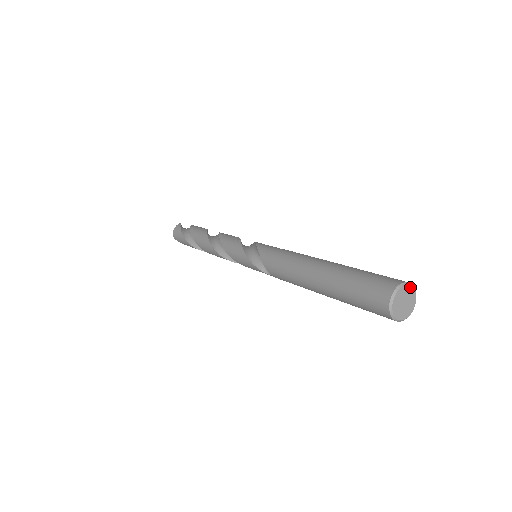
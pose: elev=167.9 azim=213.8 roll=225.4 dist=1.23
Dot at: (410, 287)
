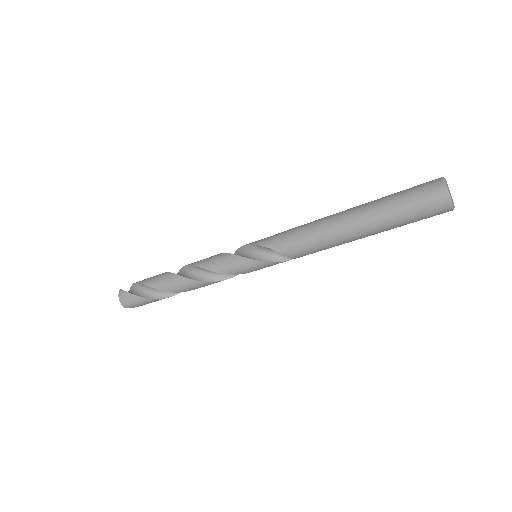
Dot at: (445, 180)
